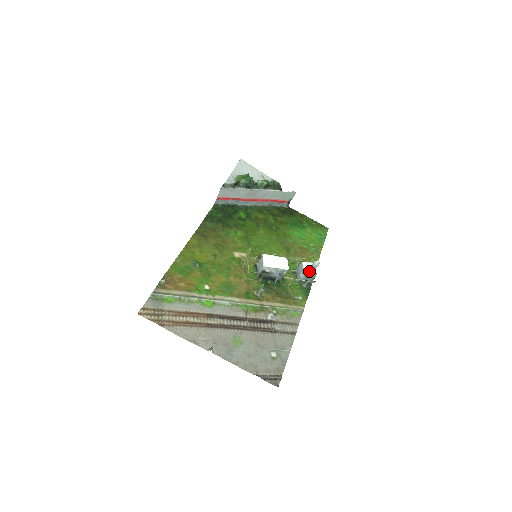
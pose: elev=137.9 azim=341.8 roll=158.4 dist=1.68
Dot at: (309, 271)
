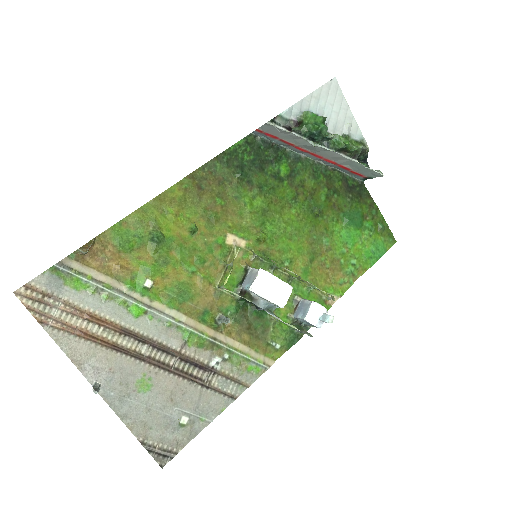
Dot at: (312, 321)
